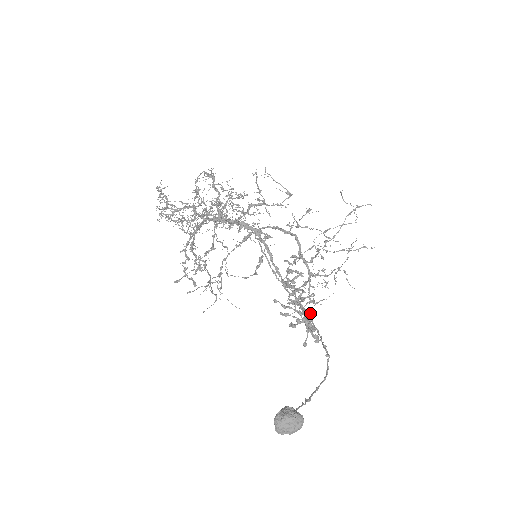
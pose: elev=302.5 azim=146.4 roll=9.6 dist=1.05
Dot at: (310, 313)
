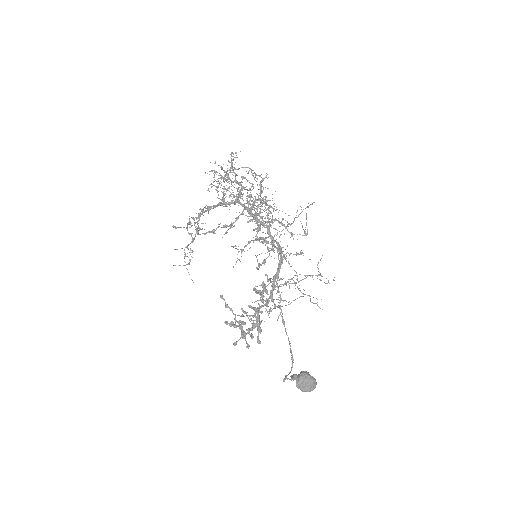
Dot at: occluded
